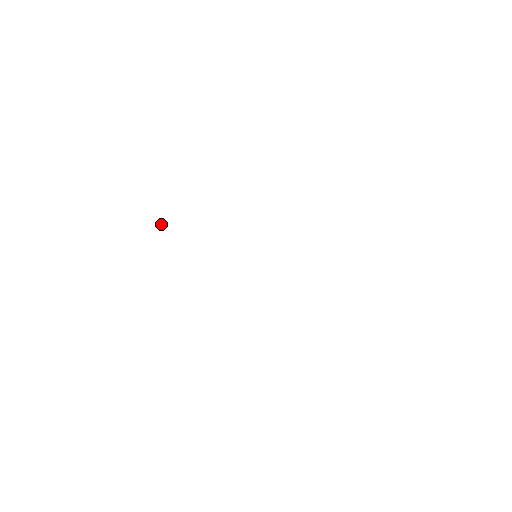
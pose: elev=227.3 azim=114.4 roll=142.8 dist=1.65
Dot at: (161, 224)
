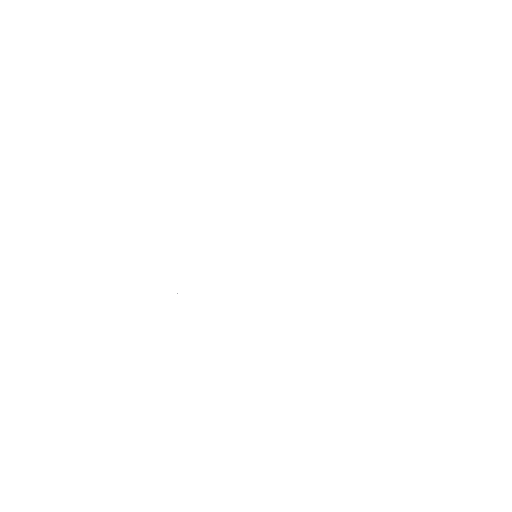
Dot at: (177, 293)
